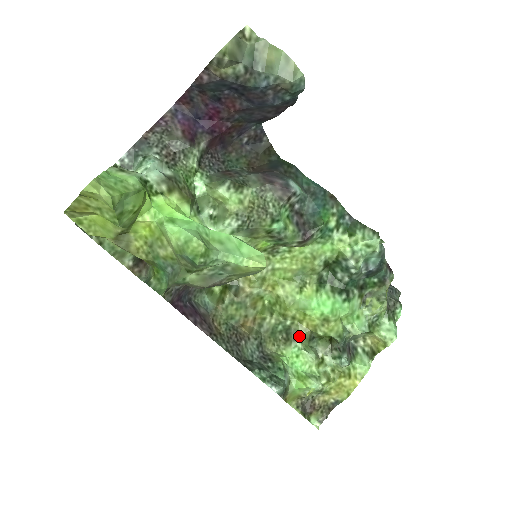
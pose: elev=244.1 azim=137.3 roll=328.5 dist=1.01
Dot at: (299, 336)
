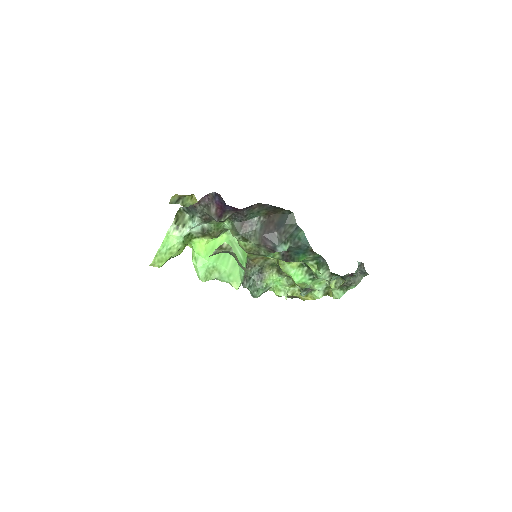
Dot at: (284, 274)
